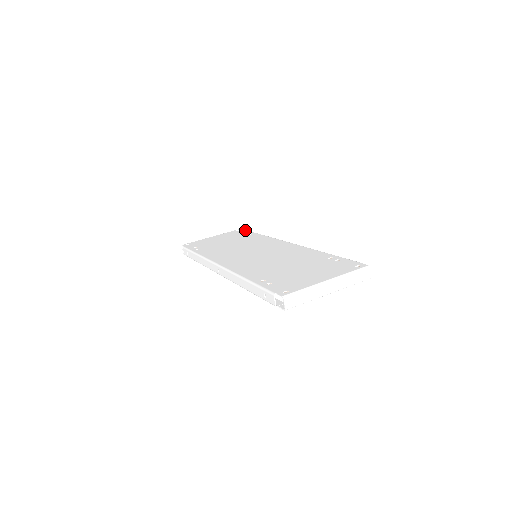
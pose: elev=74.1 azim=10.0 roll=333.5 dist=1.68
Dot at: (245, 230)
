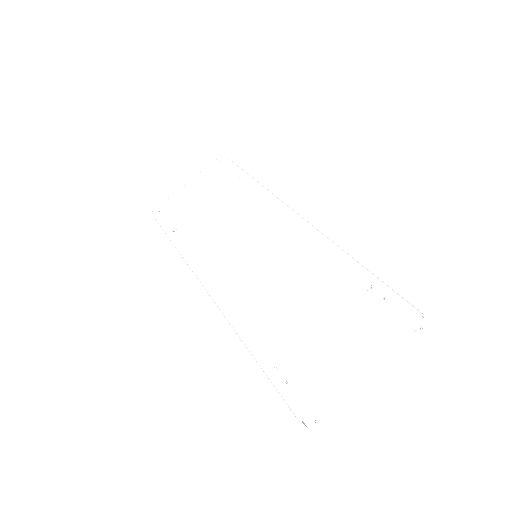
Dot at: (229, 162)
